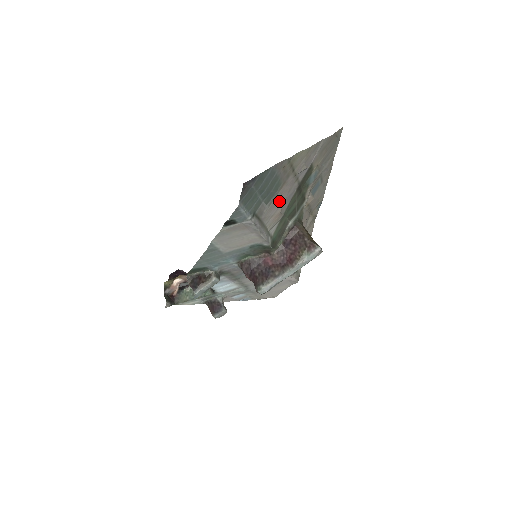
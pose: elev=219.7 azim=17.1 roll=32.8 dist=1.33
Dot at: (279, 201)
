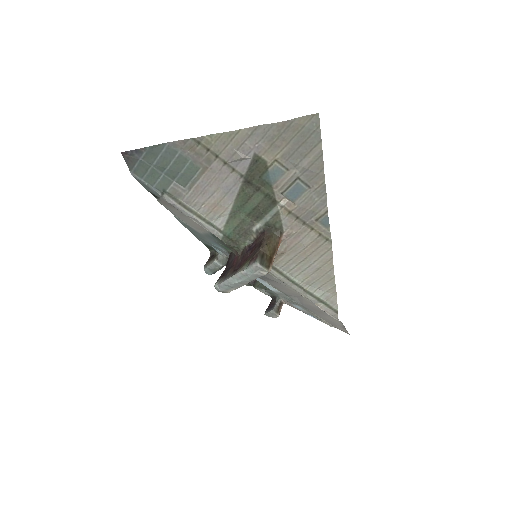
Dot at: (208, 189)
